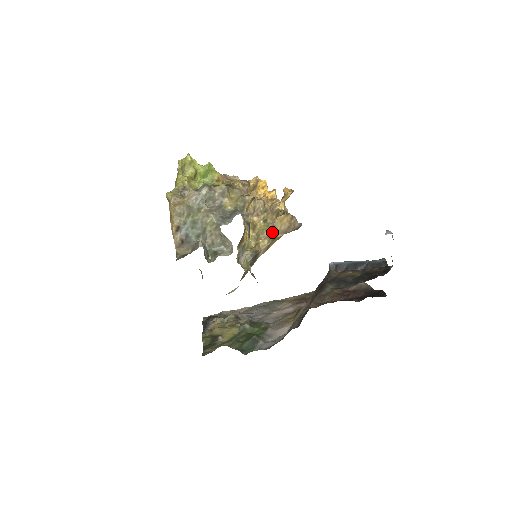
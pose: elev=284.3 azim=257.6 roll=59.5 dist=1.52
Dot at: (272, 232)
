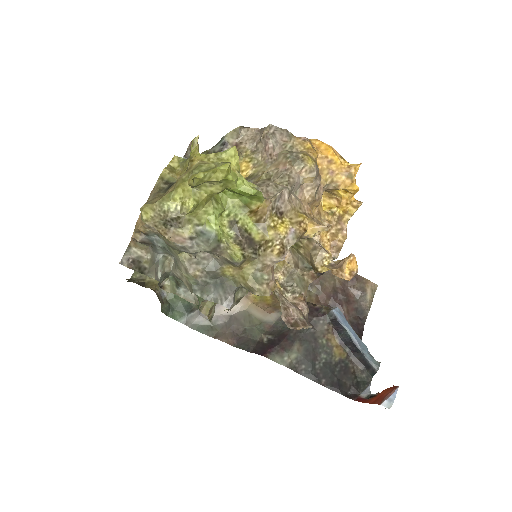
Dot at: (276, 296)
